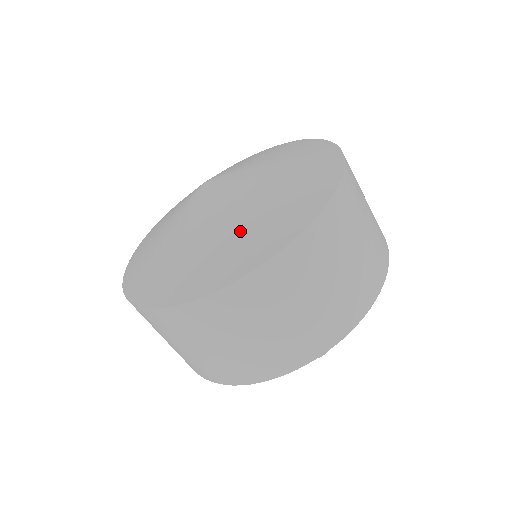
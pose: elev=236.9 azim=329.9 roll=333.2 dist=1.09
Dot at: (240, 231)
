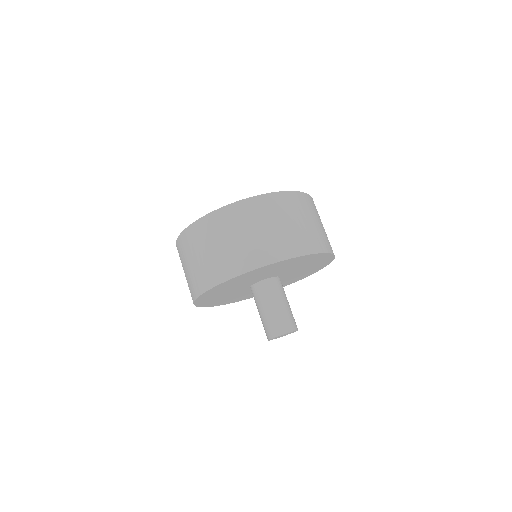
Dot at: occluded
